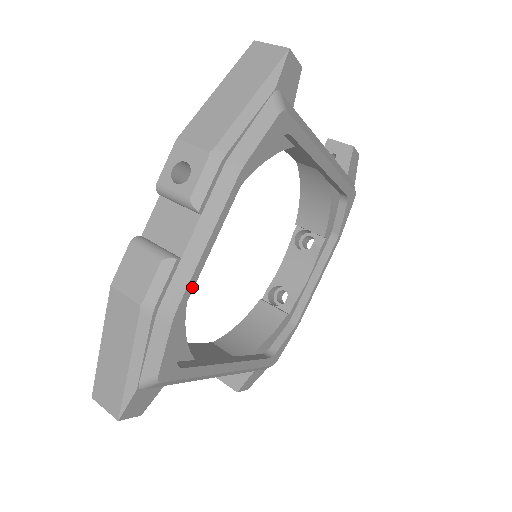
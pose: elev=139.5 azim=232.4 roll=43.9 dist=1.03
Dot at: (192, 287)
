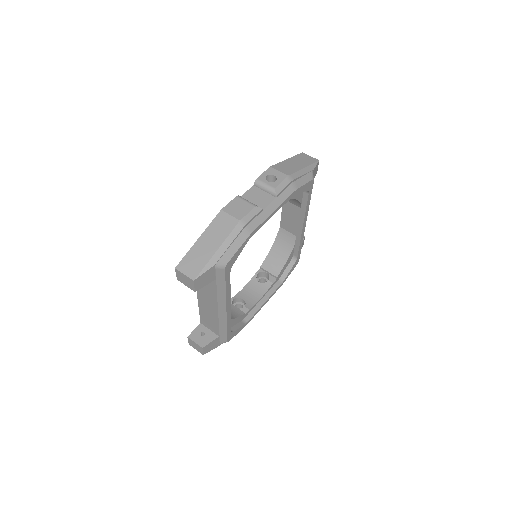
Dot at: (260, 227)
